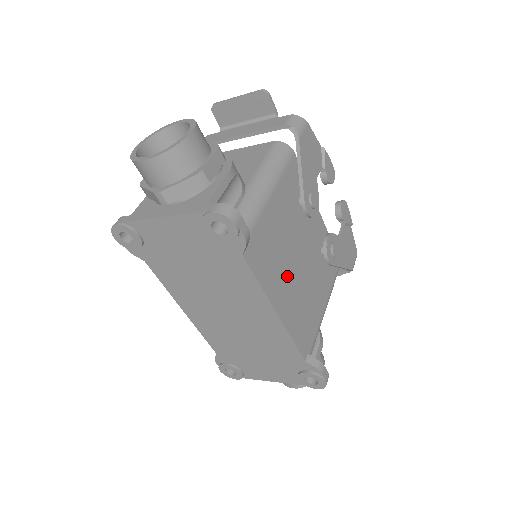
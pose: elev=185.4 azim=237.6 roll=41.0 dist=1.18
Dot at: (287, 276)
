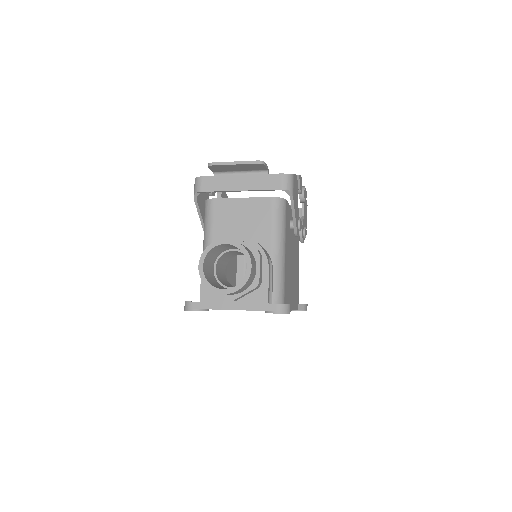
Dot at: (292, 283)
